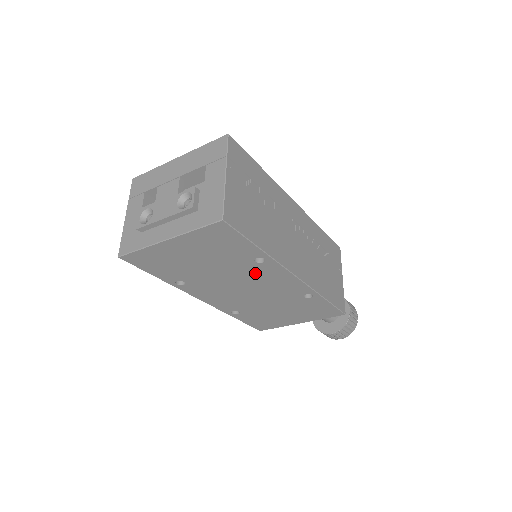
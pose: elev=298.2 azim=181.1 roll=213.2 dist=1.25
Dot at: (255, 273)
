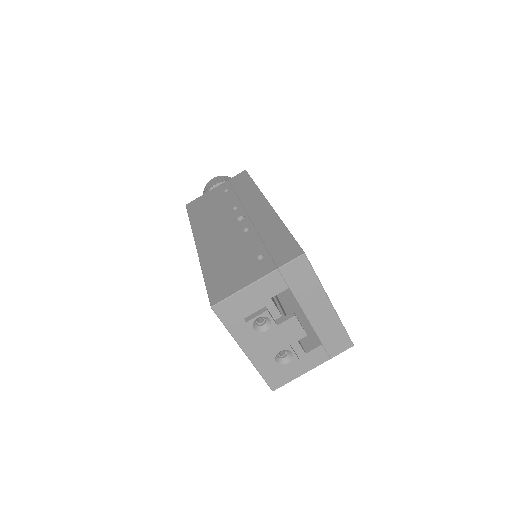
Dot at: occluded
